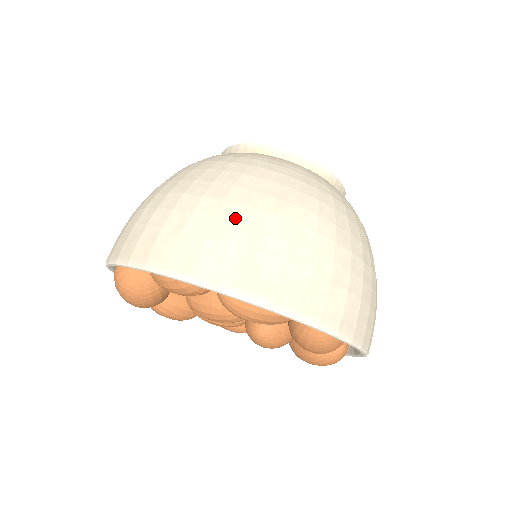
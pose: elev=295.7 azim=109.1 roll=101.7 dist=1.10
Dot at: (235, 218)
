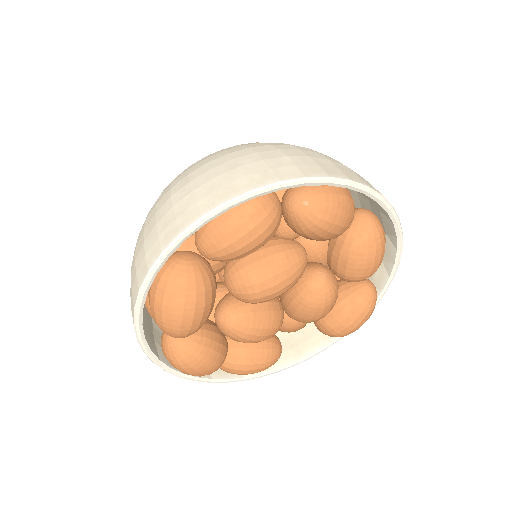
Dot at: (271, 149)
